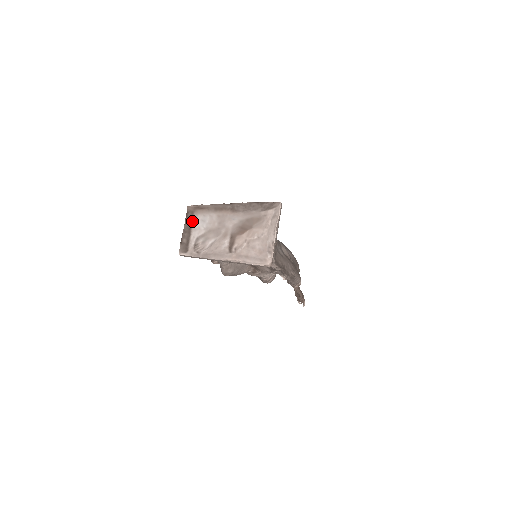
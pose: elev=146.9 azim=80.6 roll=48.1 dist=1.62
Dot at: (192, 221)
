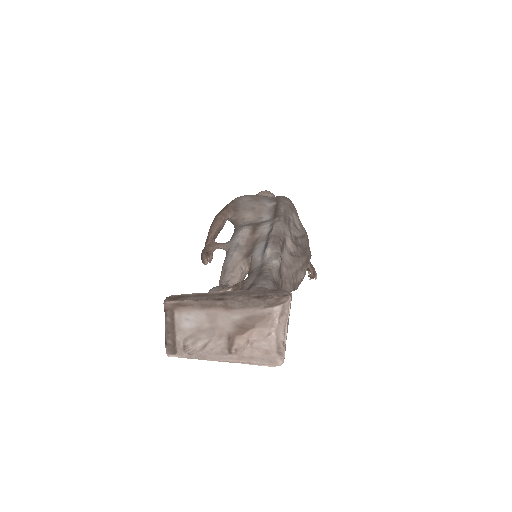
Dot at: (174, 320)
